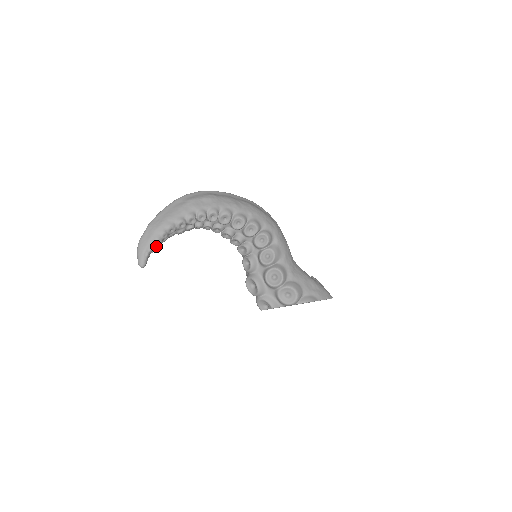
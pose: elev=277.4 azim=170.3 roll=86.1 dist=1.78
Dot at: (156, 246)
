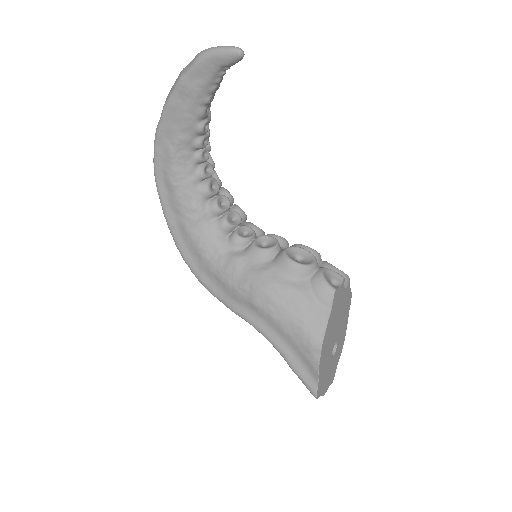
Dot at: occluded
